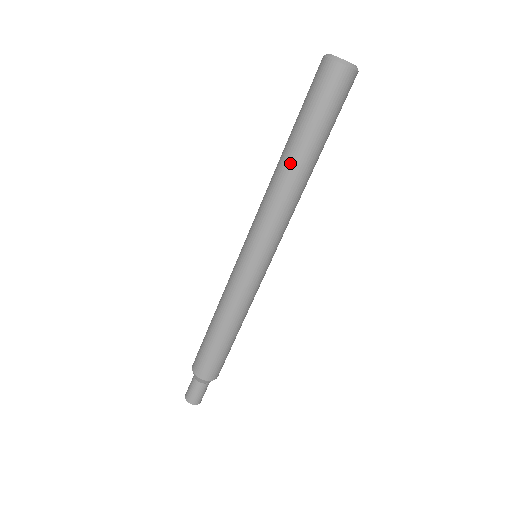
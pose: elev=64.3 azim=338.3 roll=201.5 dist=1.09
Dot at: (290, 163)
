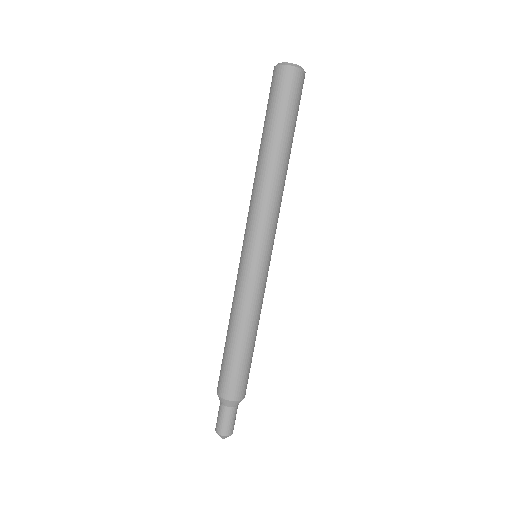
Dot at: (275, 159)
